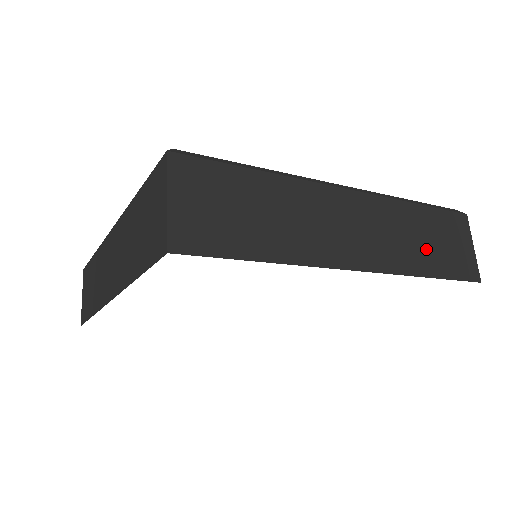
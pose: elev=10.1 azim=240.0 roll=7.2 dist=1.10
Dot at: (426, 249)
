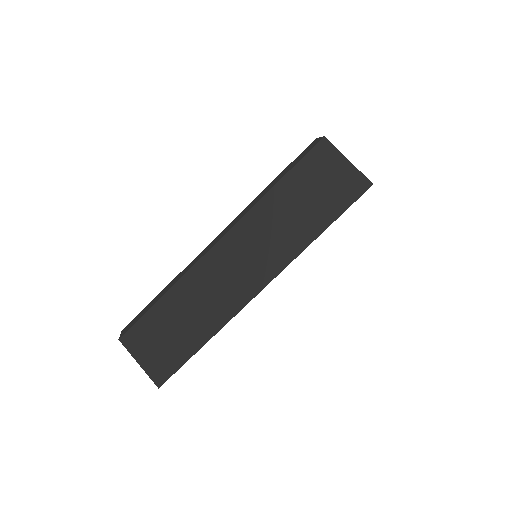
Dot at: occluded
